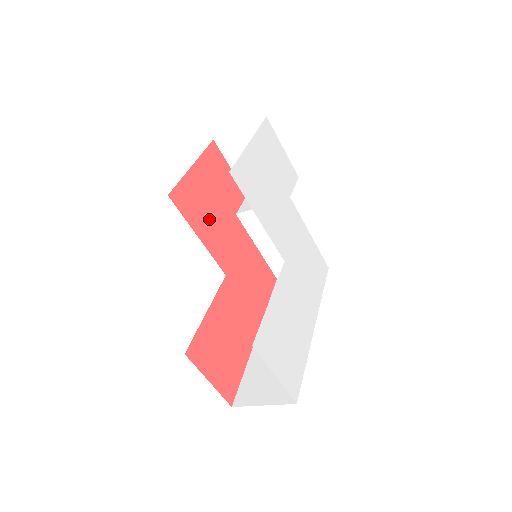
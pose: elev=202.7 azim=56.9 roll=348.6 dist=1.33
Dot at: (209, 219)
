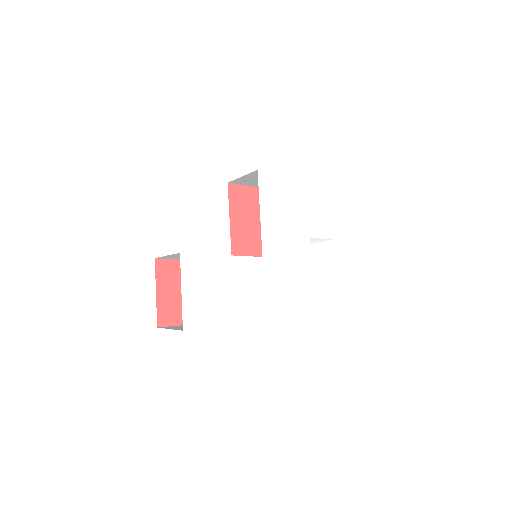
Dot at: (249, 223)
